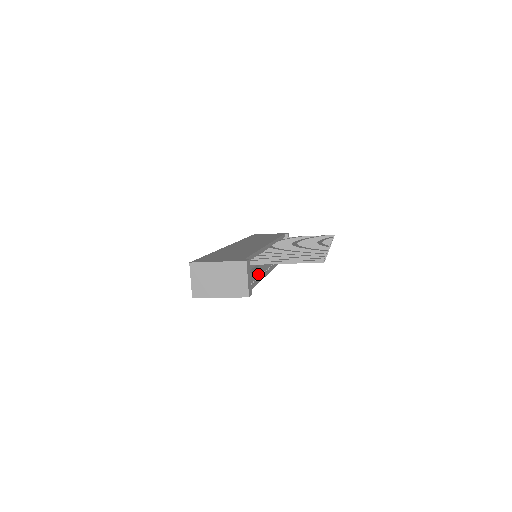
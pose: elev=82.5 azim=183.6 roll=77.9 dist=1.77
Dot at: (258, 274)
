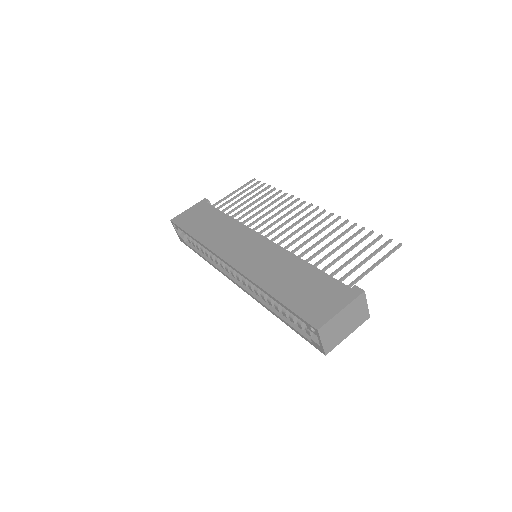
Dot at: occluded
